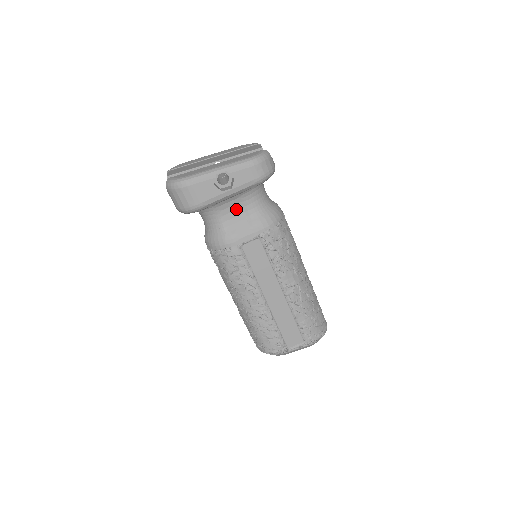
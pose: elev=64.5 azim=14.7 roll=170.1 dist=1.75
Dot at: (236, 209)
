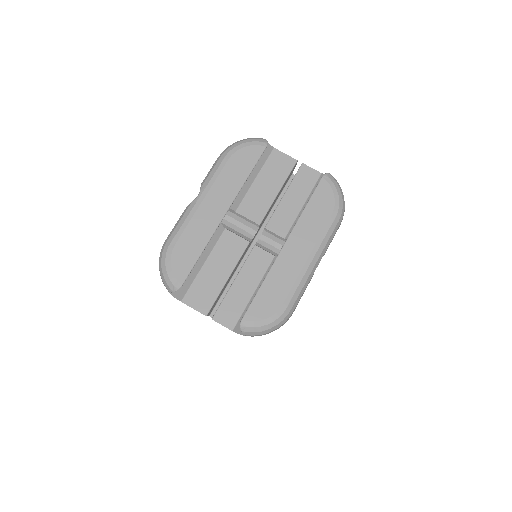
Dot at: occluded
